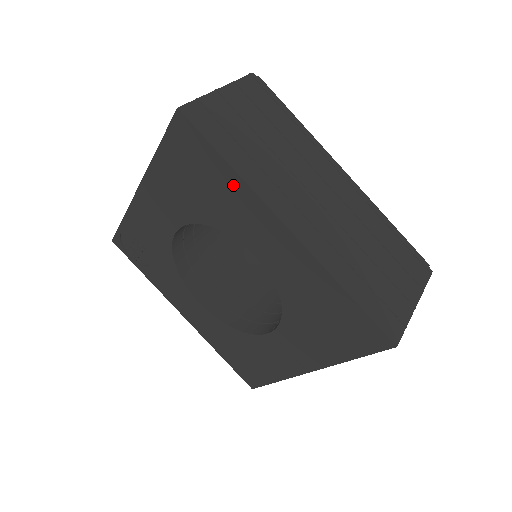
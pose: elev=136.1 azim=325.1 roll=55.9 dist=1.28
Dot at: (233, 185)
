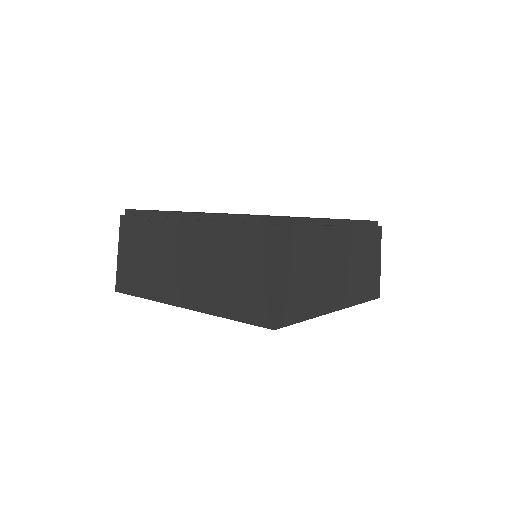
Dot at: occluded
